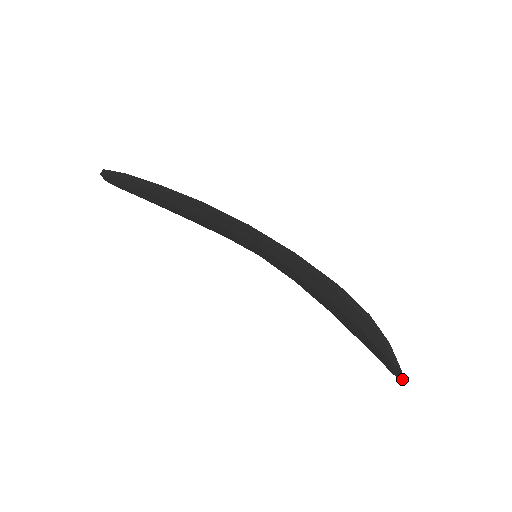
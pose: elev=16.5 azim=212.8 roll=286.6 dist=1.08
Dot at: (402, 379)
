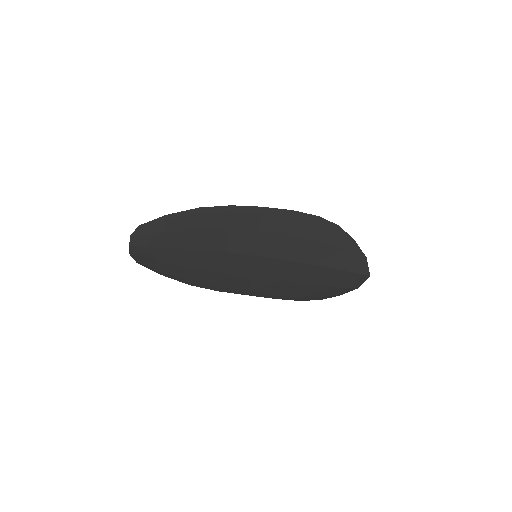
Dot at: (368, 271)
